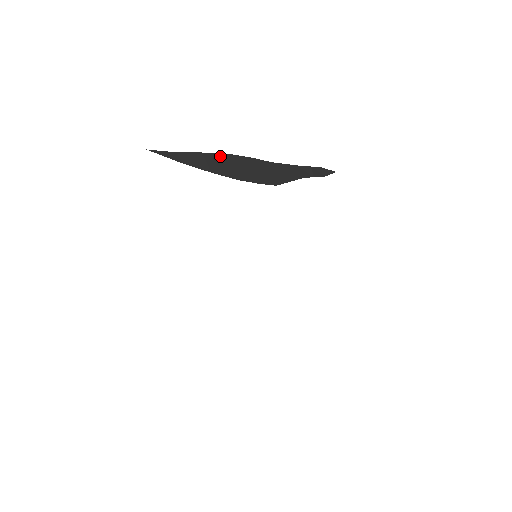
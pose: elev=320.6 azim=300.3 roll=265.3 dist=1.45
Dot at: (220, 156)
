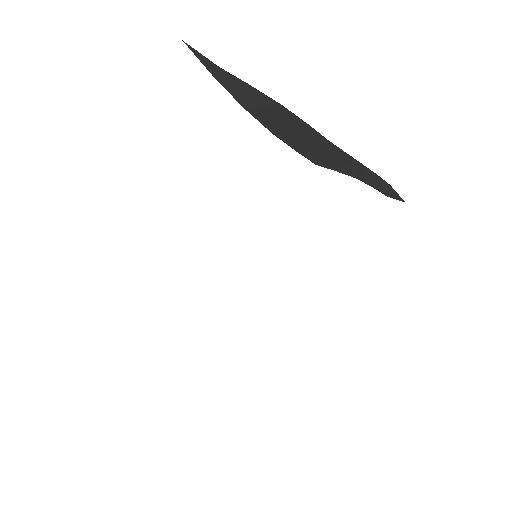
Dot at: (270, 101)
